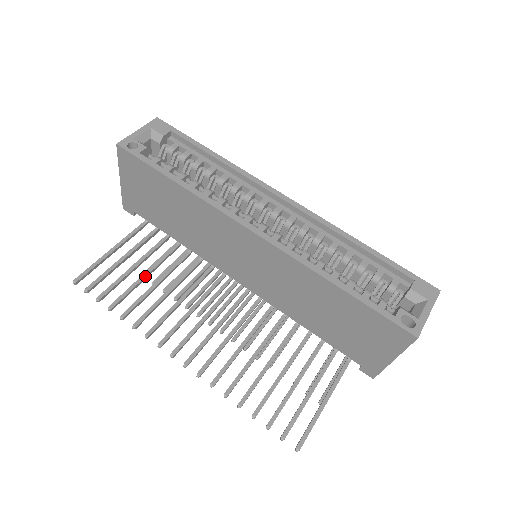
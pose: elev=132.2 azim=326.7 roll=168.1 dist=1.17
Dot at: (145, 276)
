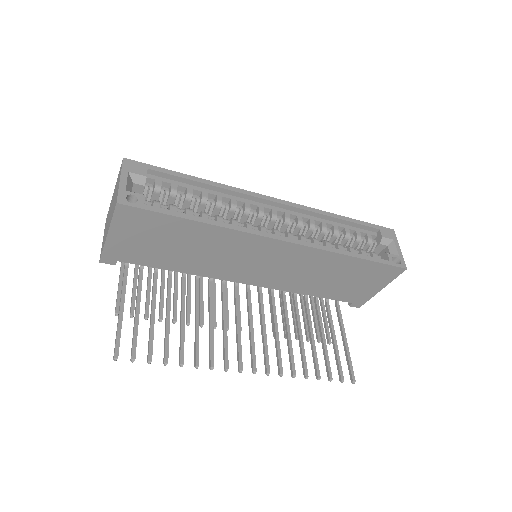
Dot at: (169, 317)
